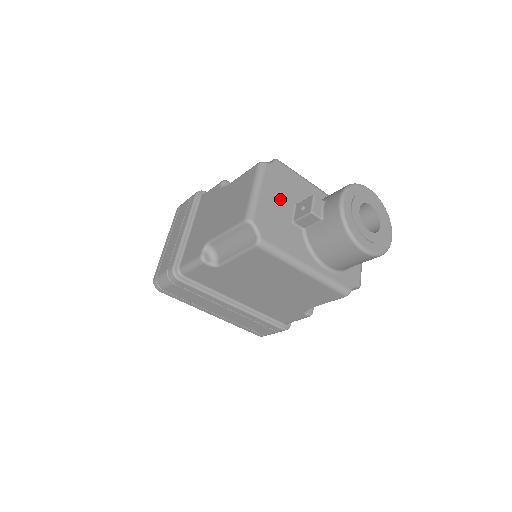
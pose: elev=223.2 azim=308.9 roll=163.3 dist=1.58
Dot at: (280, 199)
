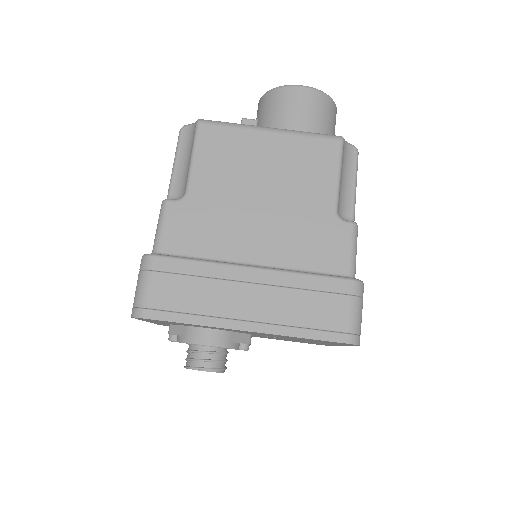
Dot at: occluded
